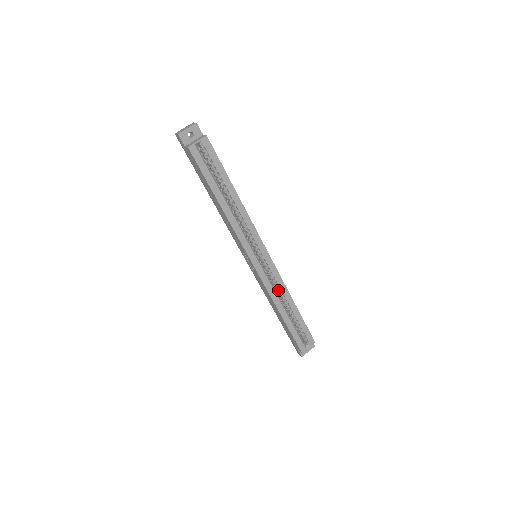
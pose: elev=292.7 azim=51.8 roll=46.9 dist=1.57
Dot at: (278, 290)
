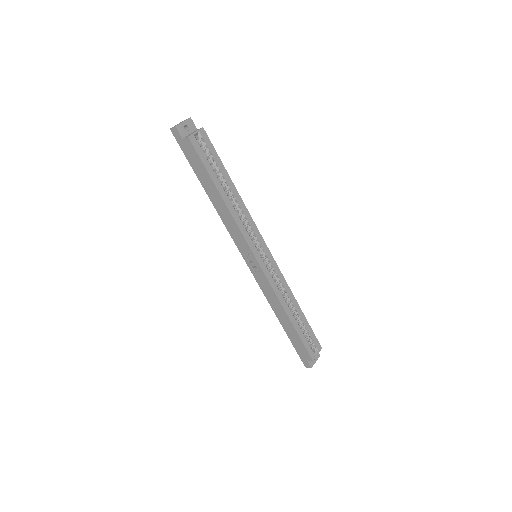
Dot at: (282, 291)
